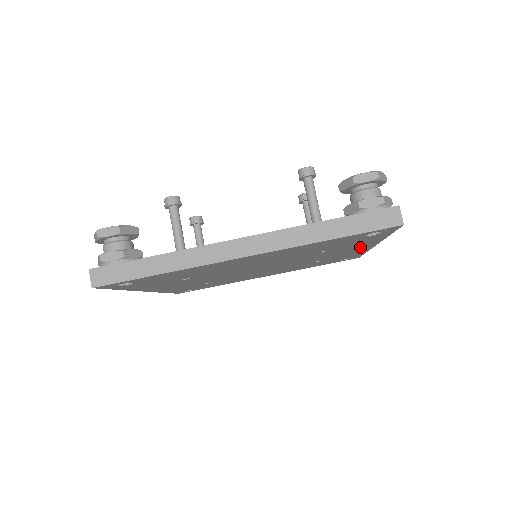
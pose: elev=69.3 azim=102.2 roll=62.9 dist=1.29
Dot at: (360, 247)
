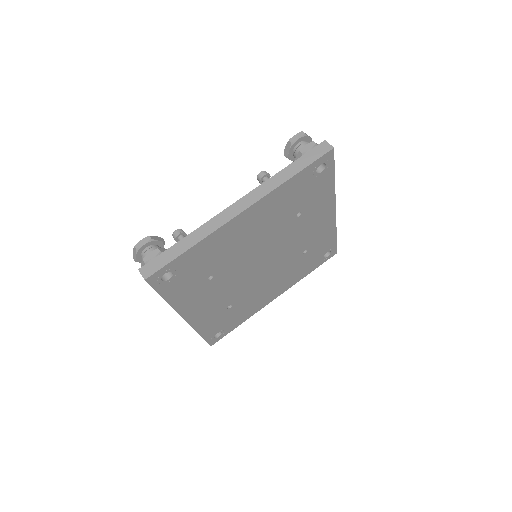
Dot at: (325, 211)
